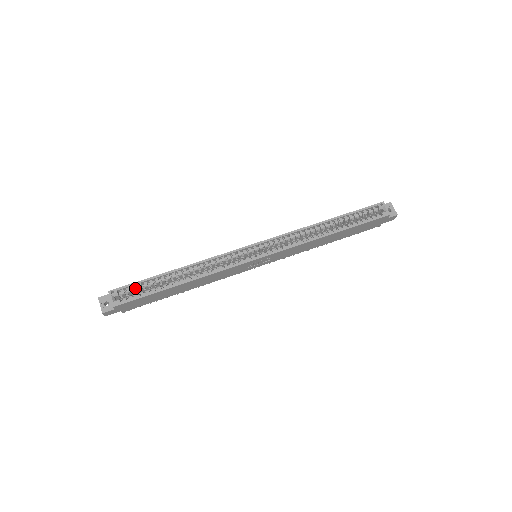
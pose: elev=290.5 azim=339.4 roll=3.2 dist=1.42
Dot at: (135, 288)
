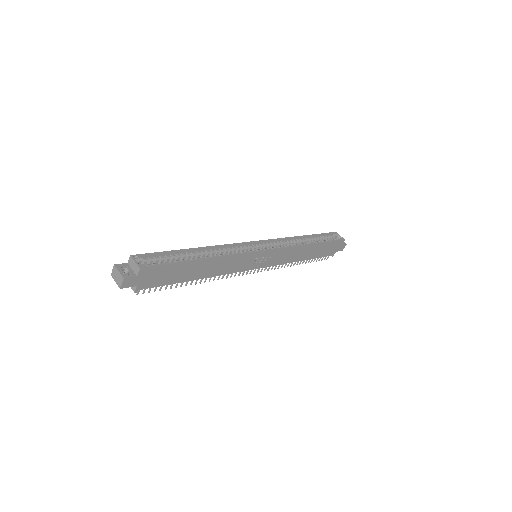
Dot at: (158, 258)
